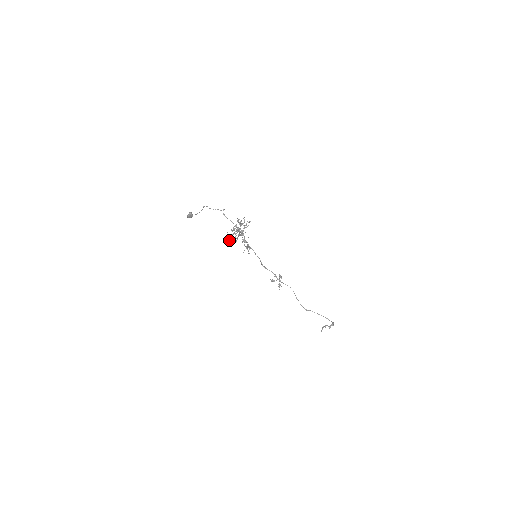
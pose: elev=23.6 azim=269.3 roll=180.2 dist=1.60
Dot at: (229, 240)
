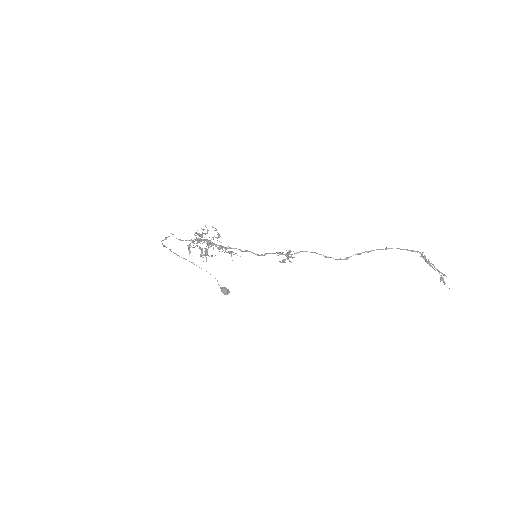
Dot at: occluded
